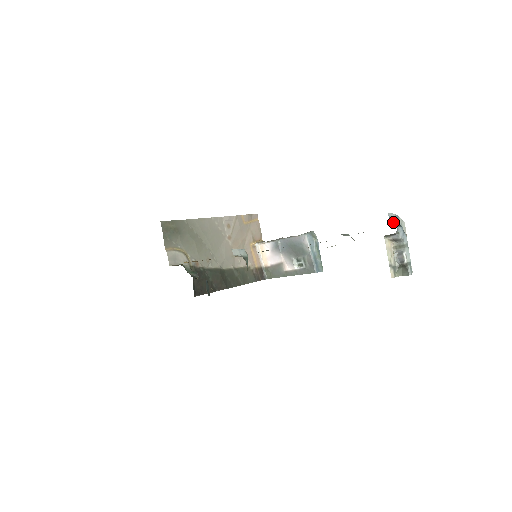
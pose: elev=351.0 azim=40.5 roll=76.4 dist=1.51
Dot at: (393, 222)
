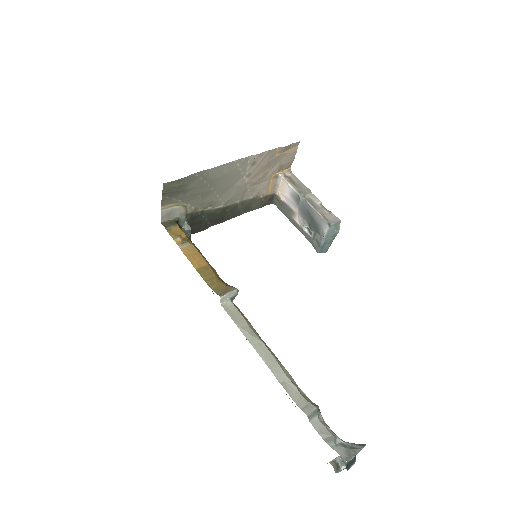
Dot at: (349, 462)
